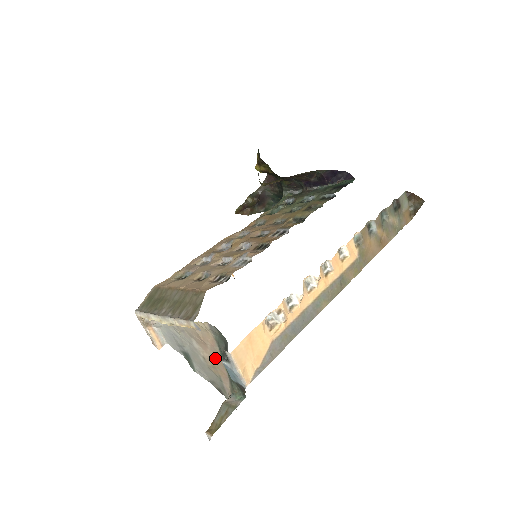
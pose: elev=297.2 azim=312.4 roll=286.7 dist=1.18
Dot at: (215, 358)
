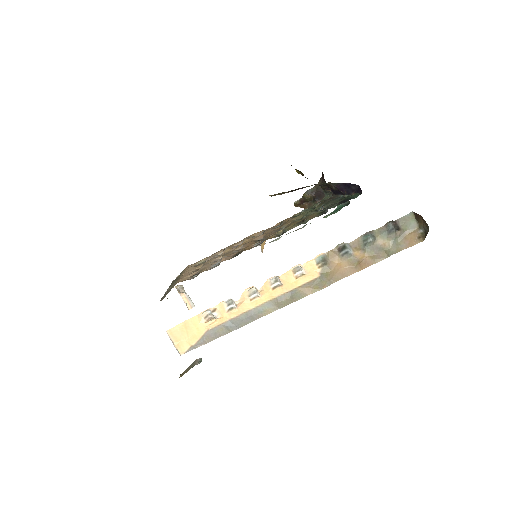
Dot at: occluded
